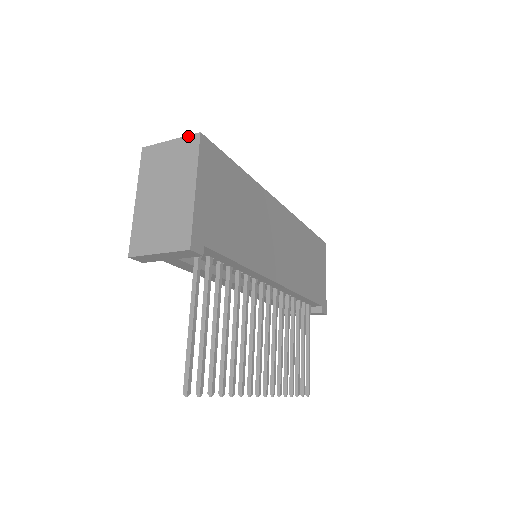
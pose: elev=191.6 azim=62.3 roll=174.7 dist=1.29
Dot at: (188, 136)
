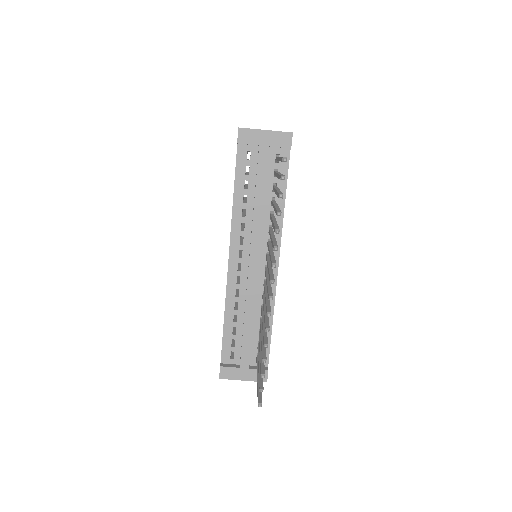
Dot at: occluded
